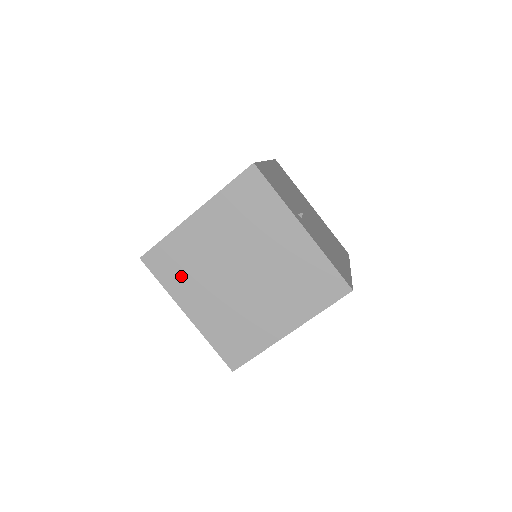
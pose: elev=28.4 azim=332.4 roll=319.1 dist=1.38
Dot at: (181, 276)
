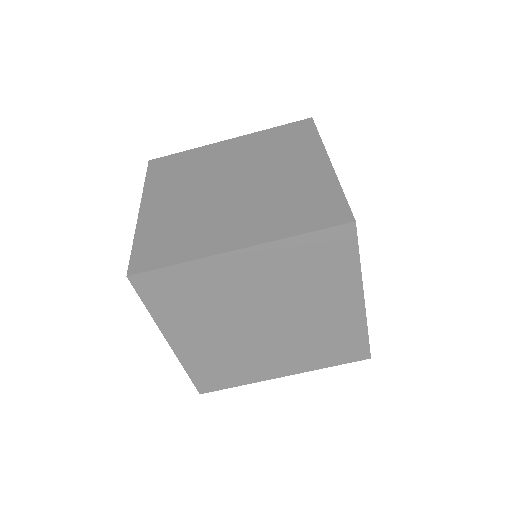
Dot at: (170, 178)
